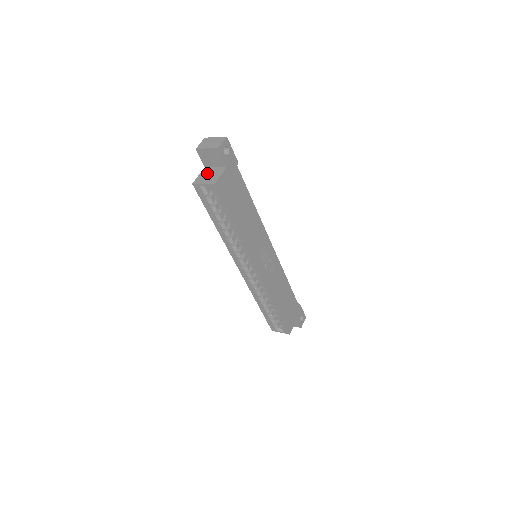
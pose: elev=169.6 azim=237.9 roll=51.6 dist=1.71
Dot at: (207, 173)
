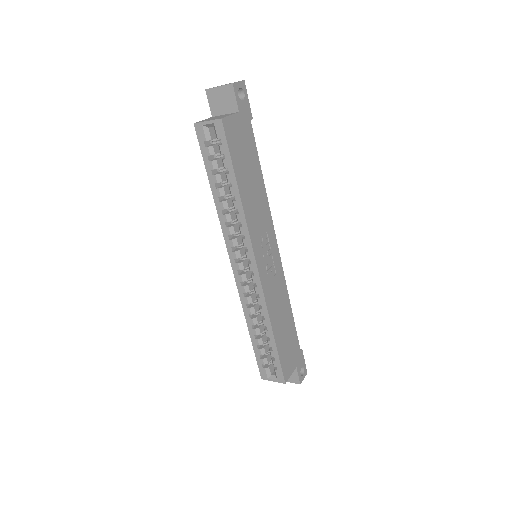
Dot at: (214, 117)
